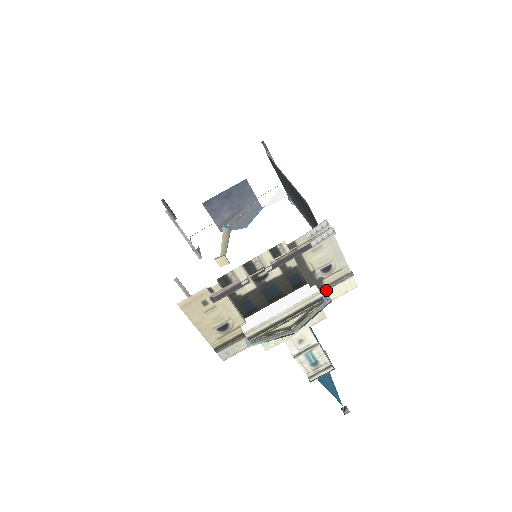
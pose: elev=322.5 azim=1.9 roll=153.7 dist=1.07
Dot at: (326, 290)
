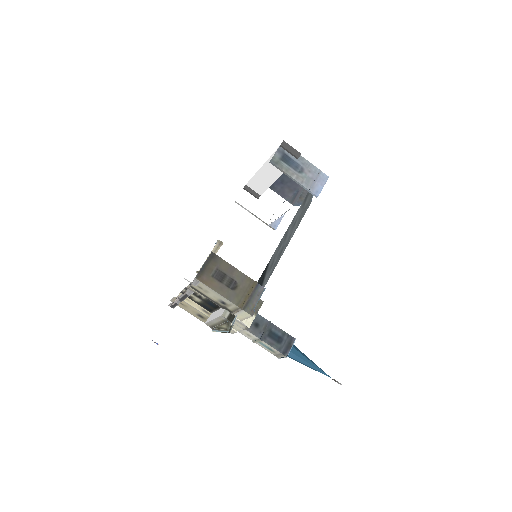
Dot at: (234, 313)
